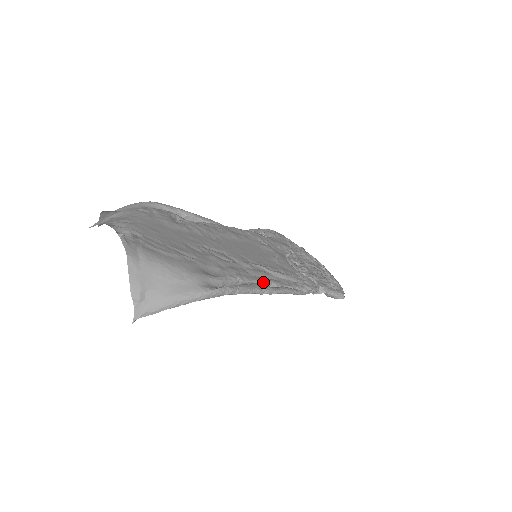
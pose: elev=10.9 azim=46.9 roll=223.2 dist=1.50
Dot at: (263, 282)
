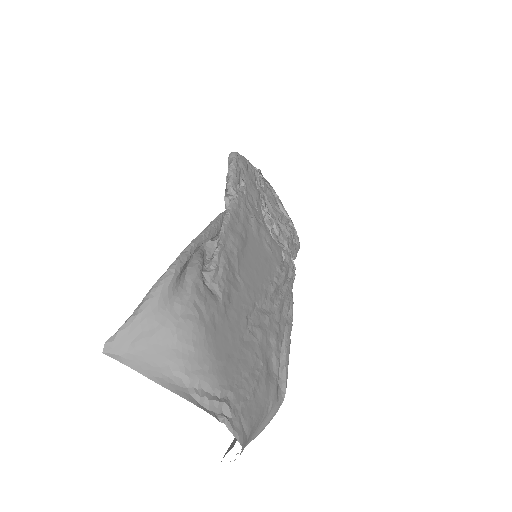
Dot at: (286, 322)
